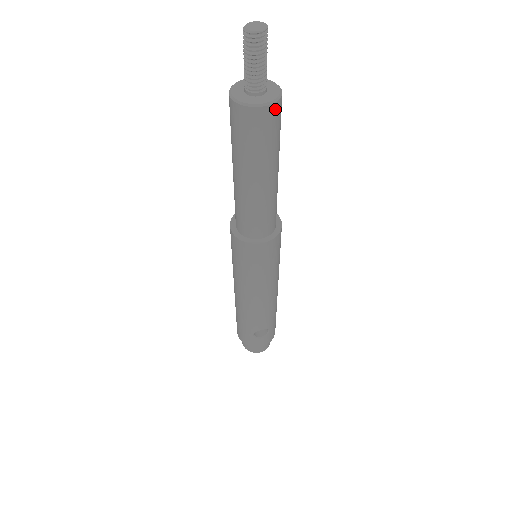
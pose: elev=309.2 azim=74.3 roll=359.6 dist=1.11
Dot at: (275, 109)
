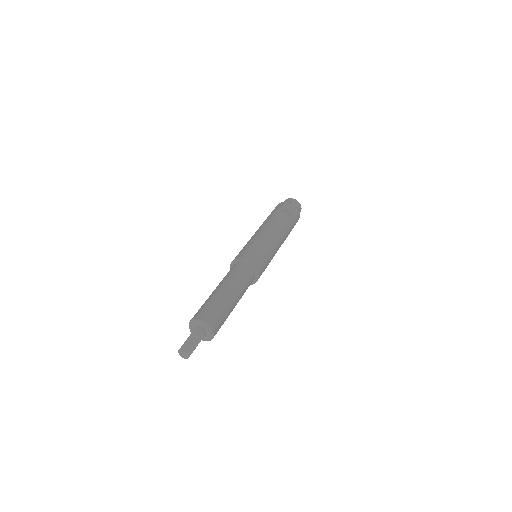
Dot at: occluded
